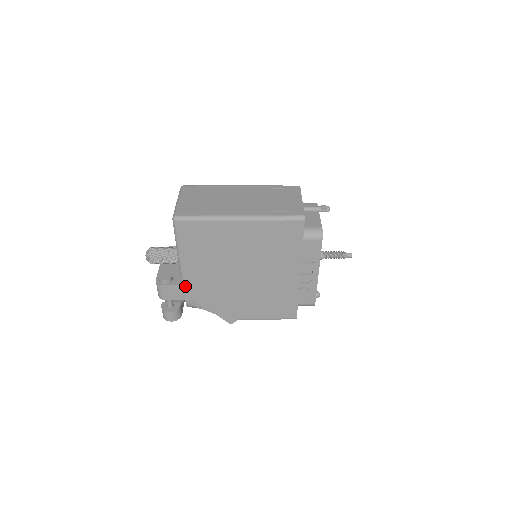
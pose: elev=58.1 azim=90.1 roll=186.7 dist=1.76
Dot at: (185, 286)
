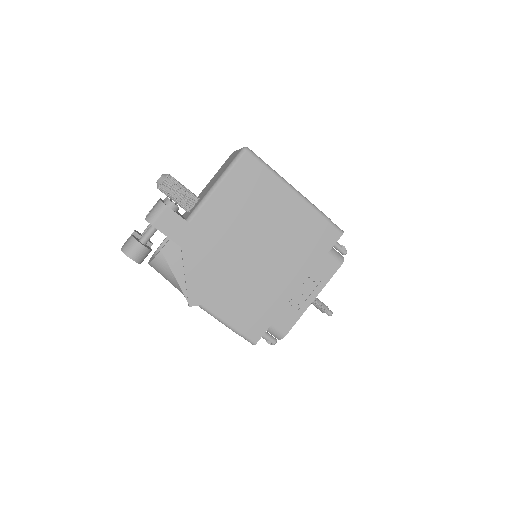
Dot at: (189, 224)
